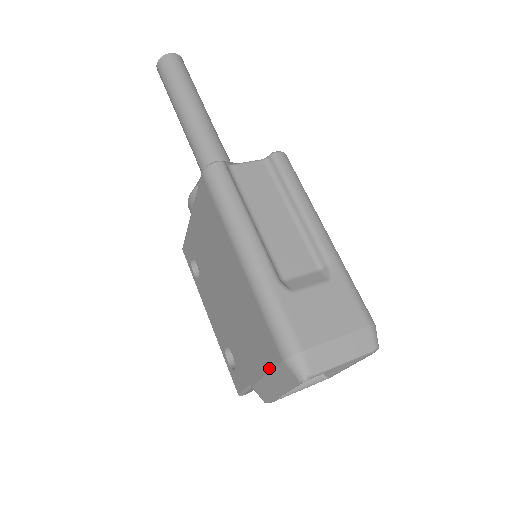
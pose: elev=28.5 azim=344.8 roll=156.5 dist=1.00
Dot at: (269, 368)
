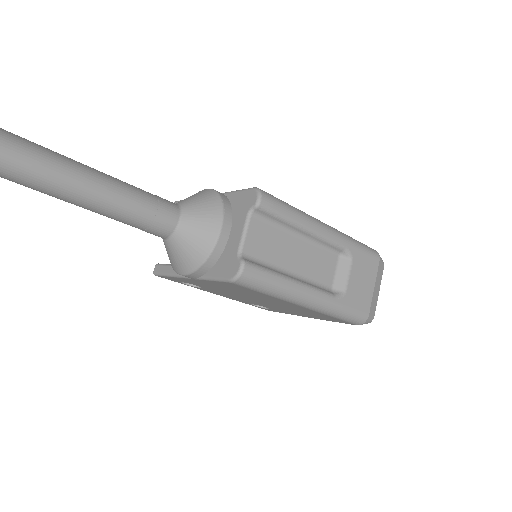
Dot at: occluded
